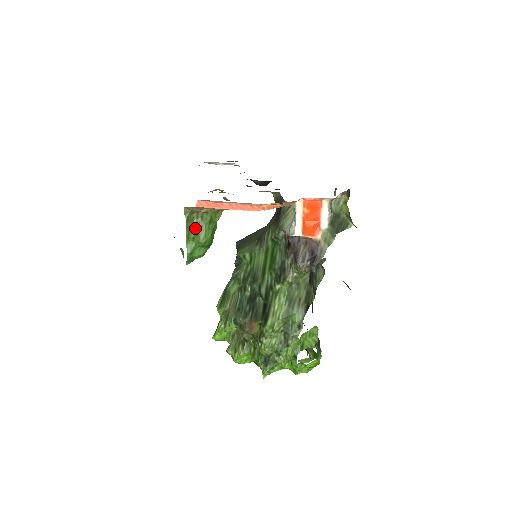
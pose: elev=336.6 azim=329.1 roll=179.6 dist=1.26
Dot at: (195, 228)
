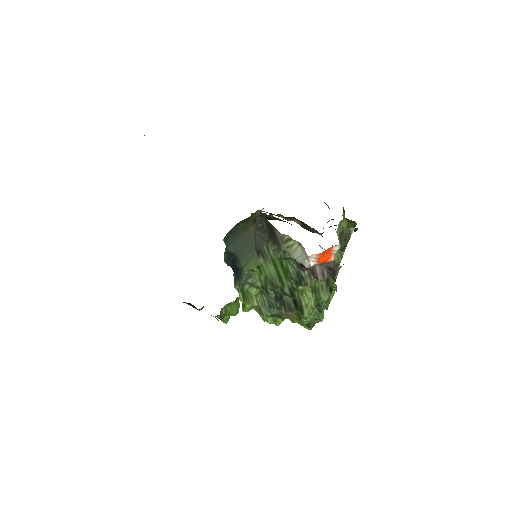
Dot at: (226, 312)
